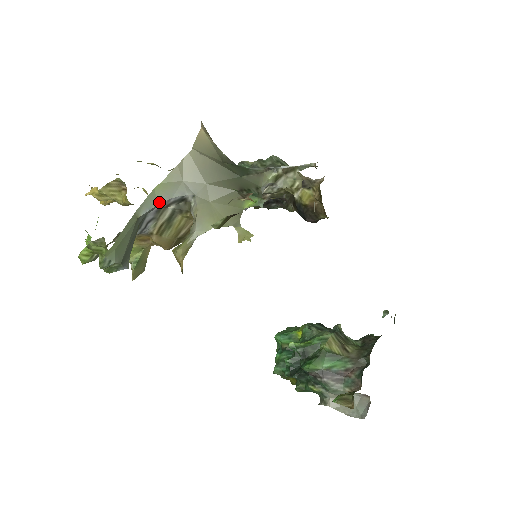
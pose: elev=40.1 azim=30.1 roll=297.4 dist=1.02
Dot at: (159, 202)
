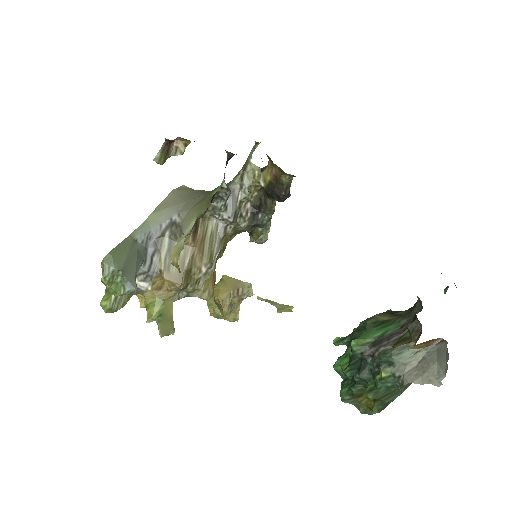
Dot at: (152, 228)
